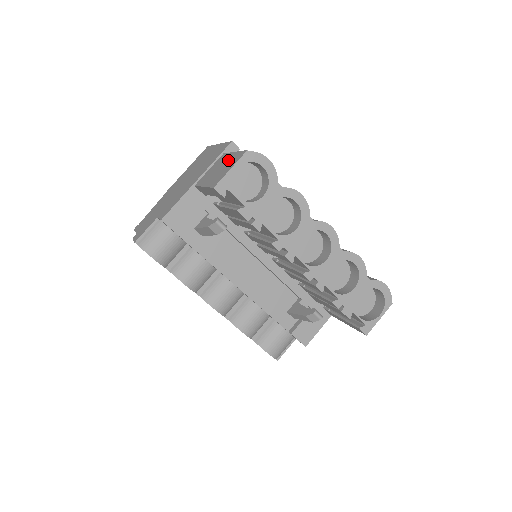
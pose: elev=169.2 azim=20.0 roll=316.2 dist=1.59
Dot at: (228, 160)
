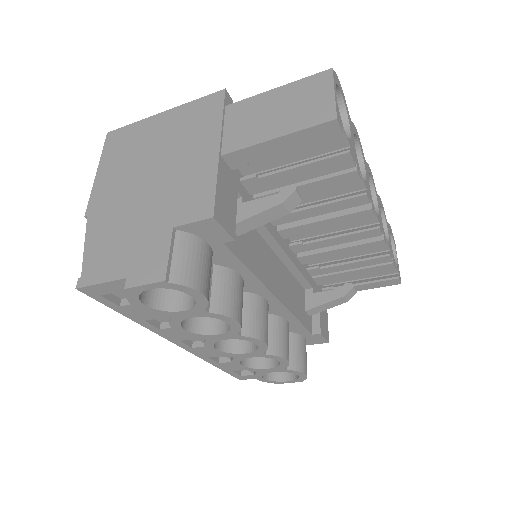
Dot at: (285, 96)
